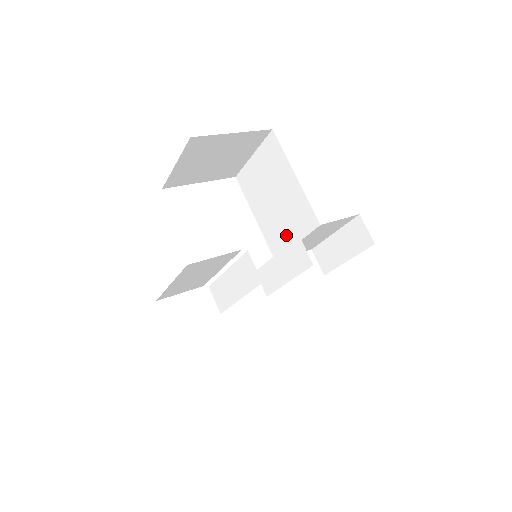
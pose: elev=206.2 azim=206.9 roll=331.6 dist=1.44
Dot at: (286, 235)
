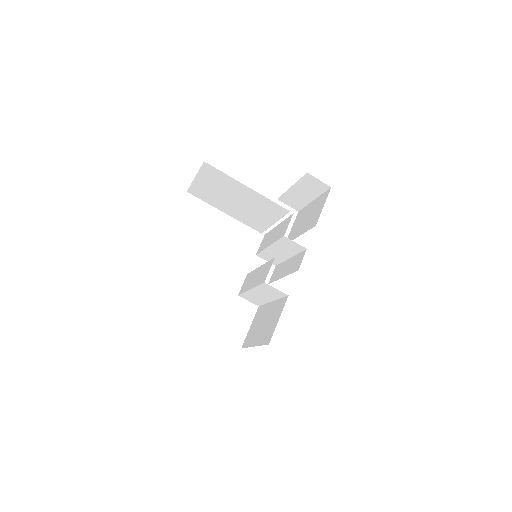
Dot at: (262, 220)
